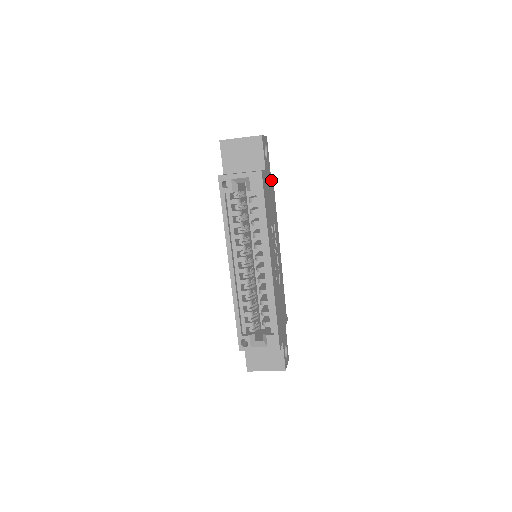
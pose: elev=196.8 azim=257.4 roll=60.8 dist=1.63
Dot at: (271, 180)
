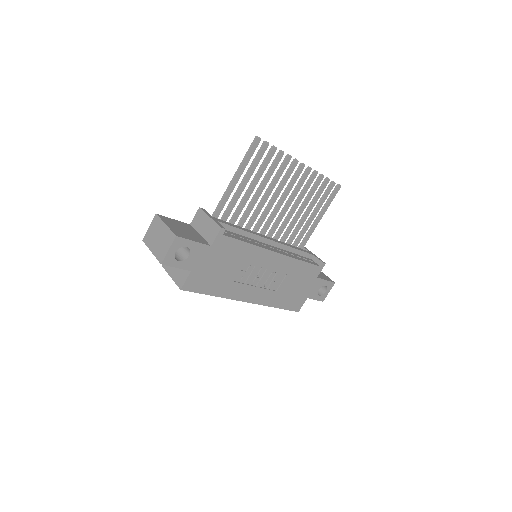
Dot at: (215, 246)
